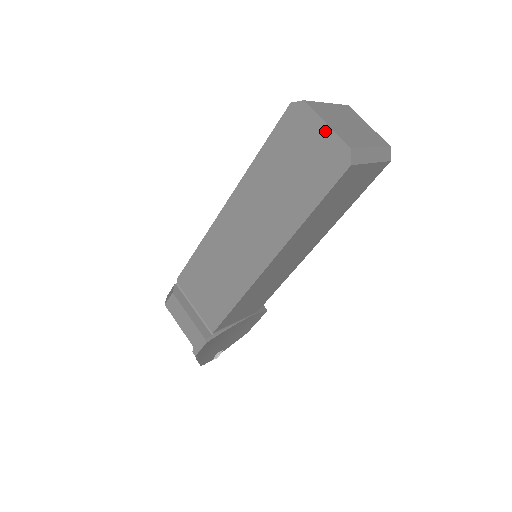
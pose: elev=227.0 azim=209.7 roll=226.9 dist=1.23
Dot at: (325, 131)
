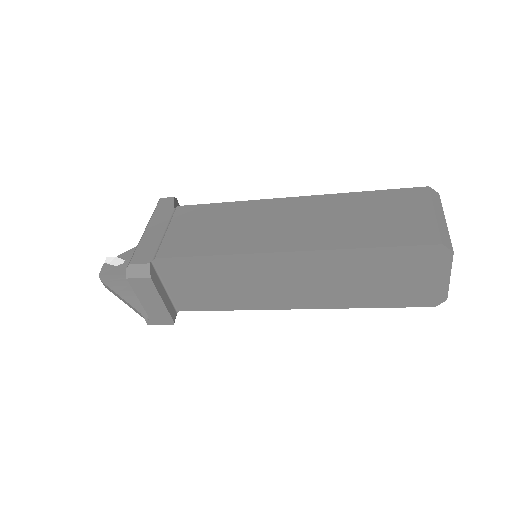
Dot at: (444, 280)
